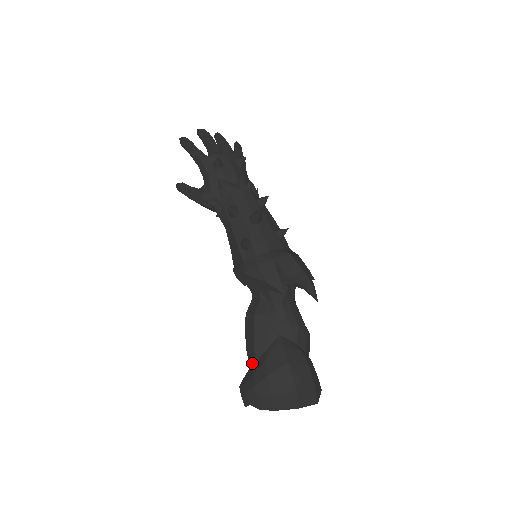
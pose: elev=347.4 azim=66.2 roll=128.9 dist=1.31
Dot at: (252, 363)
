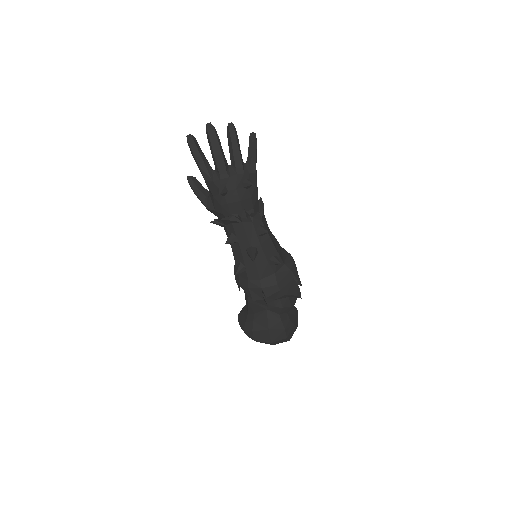
Dot at: occluded
